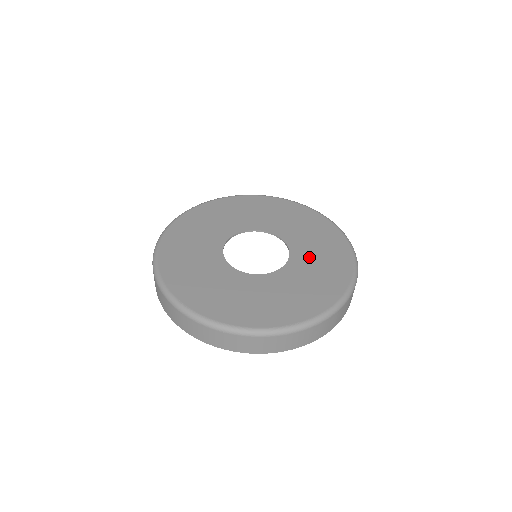
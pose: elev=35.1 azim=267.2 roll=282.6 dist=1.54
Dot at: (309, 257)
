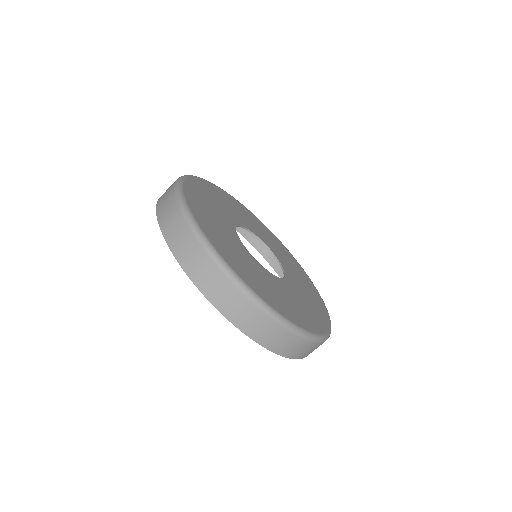
Dot at: (299, 289)
